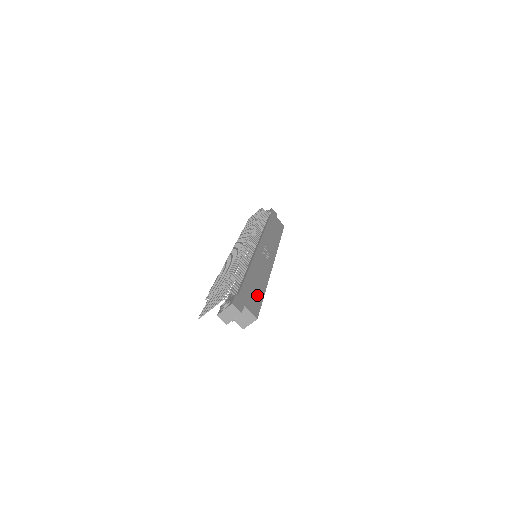
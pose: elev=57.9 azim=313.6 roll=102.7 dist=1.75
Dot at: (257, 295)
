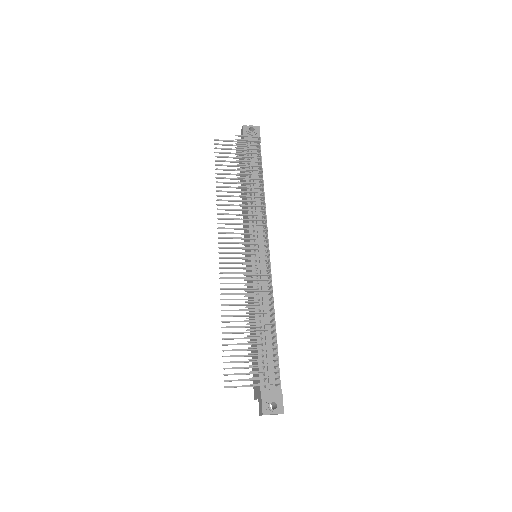
Dot at: occluded
